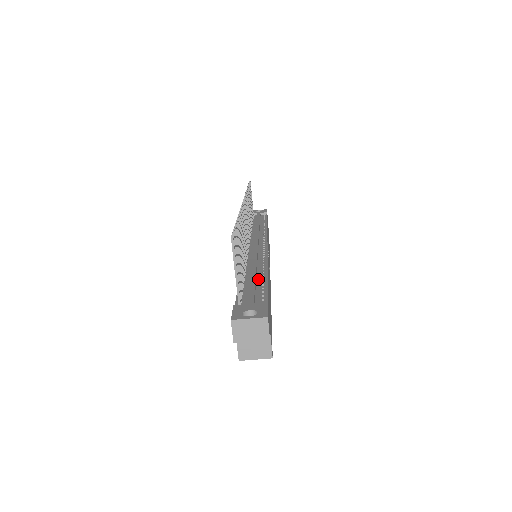
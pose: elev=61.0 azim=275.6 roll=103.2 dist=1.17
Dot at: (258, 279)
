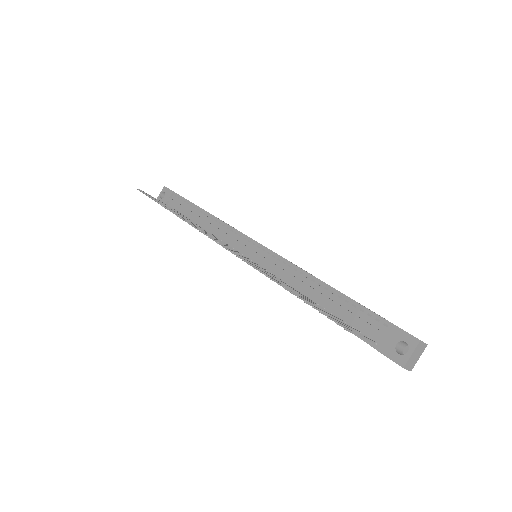
Dot at: (331, 297)
